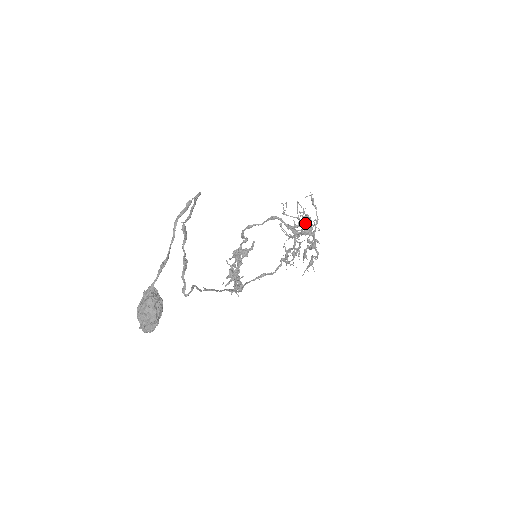
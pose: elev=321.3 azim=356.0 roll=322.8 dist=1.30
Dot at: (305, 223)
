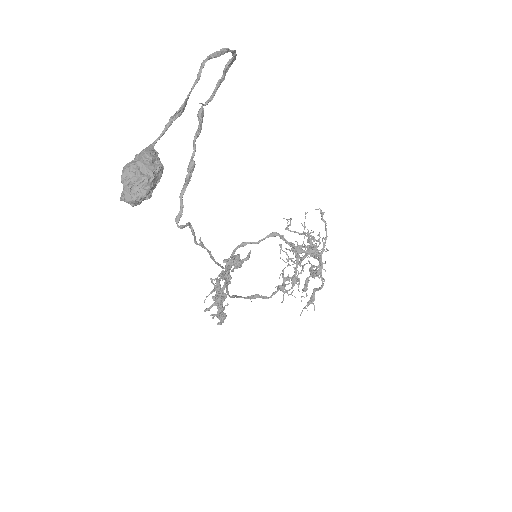
Dot at: occluded
